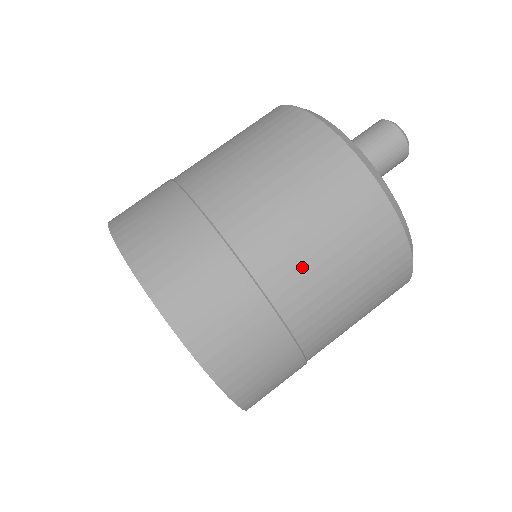
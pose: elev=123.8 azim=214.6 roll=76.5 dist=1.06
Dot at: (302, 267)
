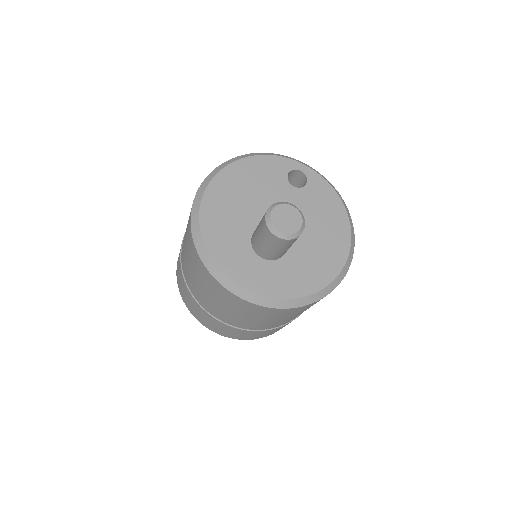
Dot at: occluded
